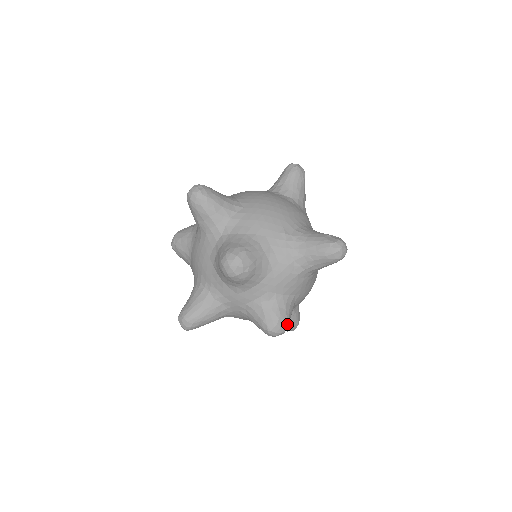
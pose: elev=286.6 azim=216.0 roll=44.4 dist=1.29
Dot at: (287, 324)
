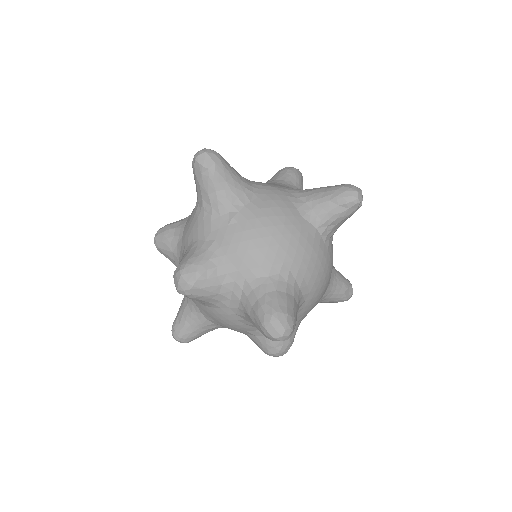
Dot at: occluded
